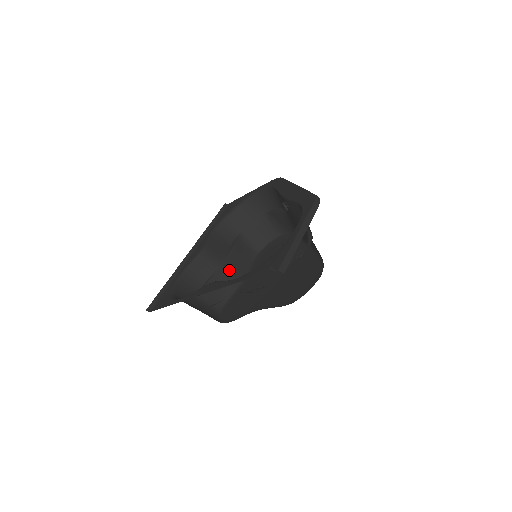
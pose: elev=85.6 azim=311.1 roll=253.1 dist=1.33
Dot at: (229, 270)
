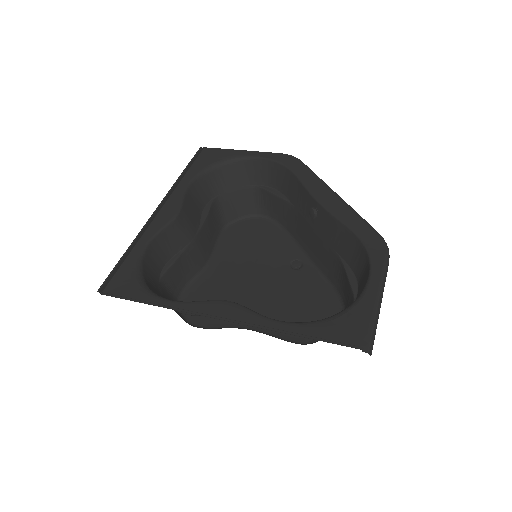
Dot at: (199, 247)
